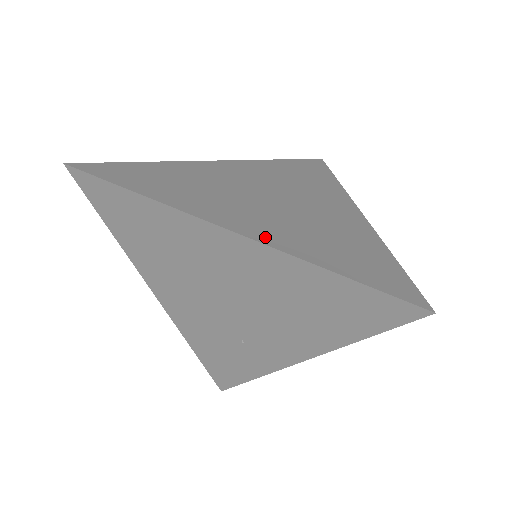
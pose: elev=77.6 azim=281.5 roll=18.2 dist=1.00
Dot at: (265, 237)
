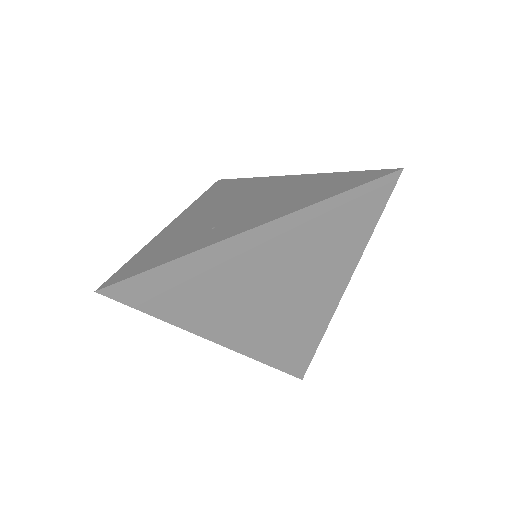
Dot at: occluded
